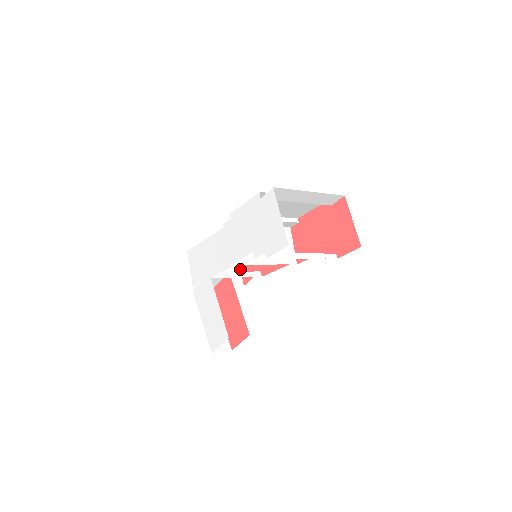
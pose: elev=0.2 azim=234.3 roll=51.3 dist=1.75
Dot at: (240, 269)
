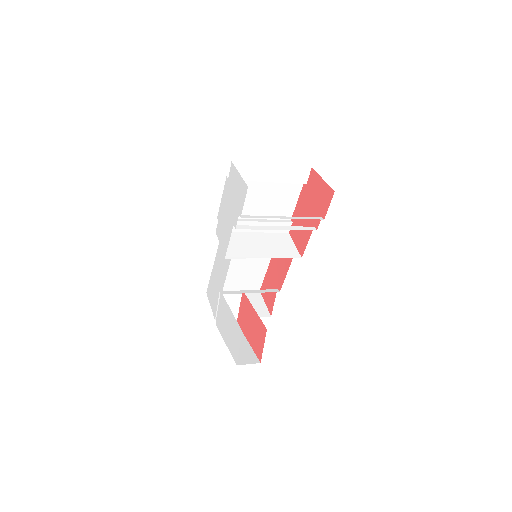
Dot at: (265, 304)
